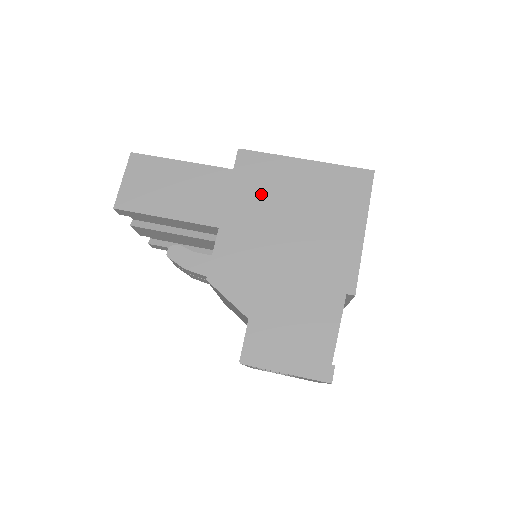
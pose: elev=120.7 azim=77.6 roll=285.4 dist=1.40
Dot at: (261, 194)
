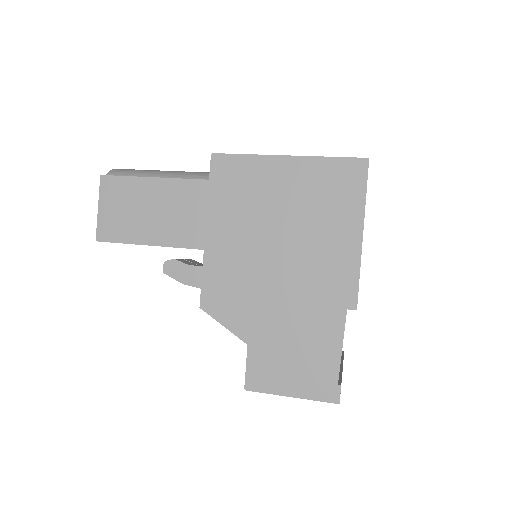
Dot at: (243, 205)
